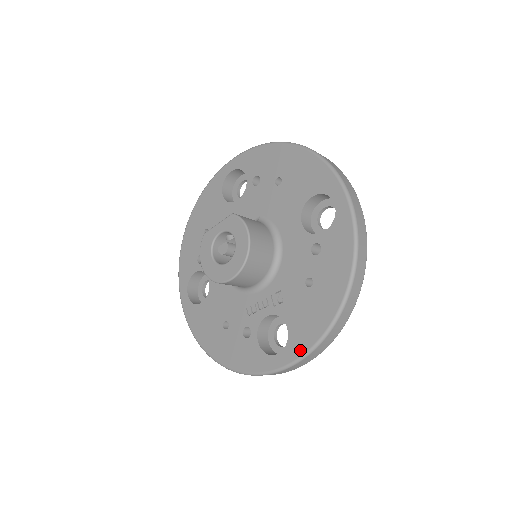
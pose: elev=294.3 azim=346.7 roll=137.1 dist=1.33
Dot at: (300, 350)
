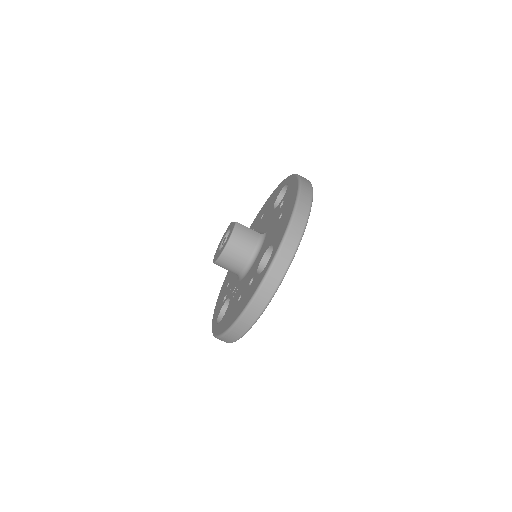
Dot at: (217, 332)
